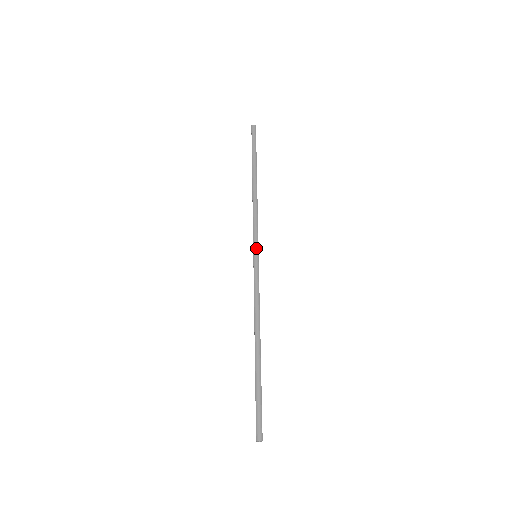
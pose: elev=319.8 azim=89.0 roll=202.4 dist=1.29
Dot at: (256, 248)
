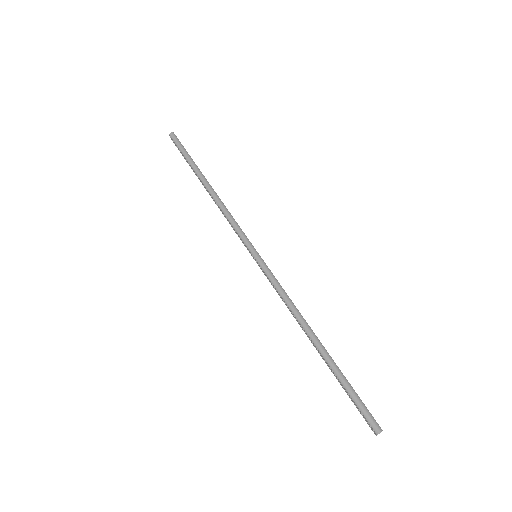
Dot at: (252, 248)
